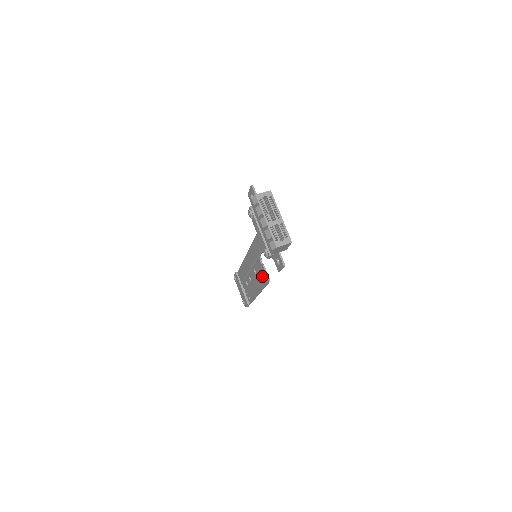
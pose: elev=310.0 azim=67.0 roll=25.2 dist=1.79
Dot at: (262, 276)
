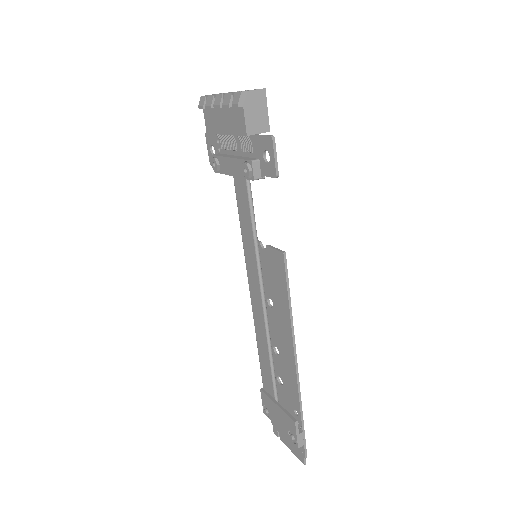
Dot at: (276, 276)
